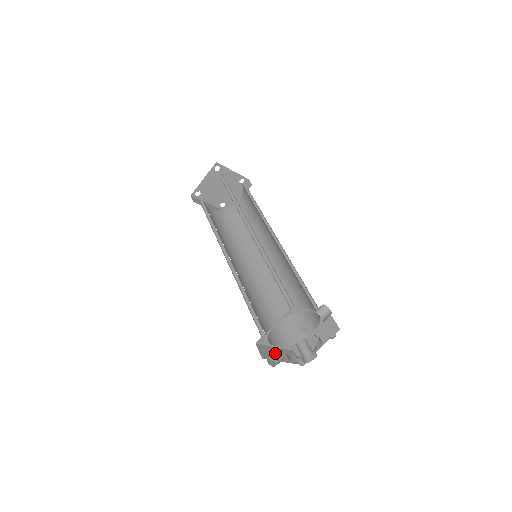
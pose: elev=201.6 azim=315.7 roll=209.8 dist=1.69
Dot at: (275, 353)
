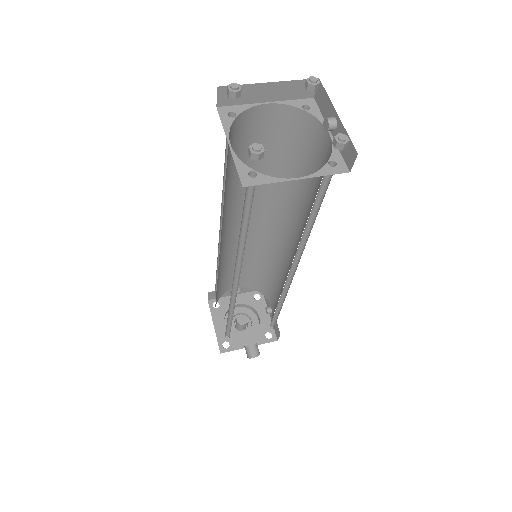
Dot at: (218, 307)
